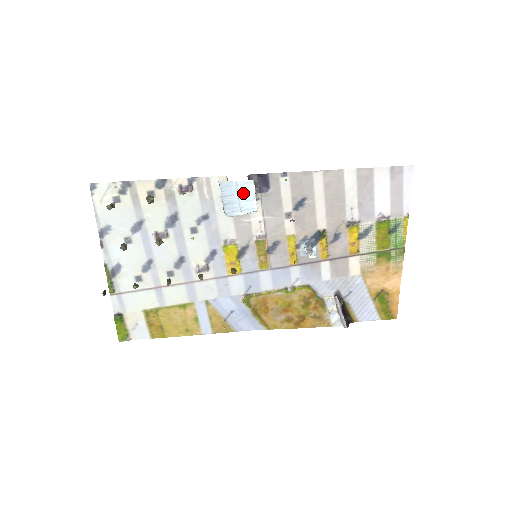
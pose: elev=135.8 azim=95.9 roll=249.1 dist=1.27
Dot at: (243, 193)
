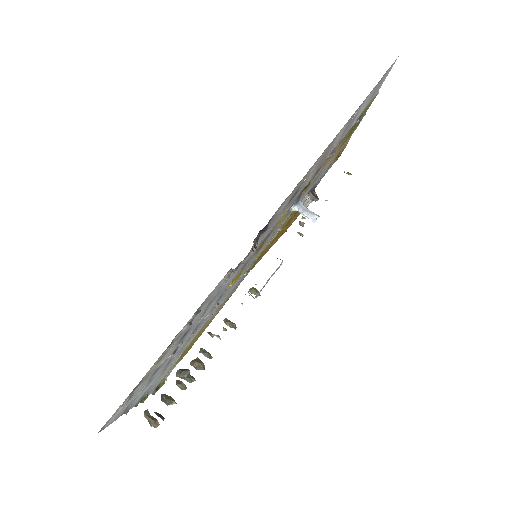
Dot at: (272, 275)
